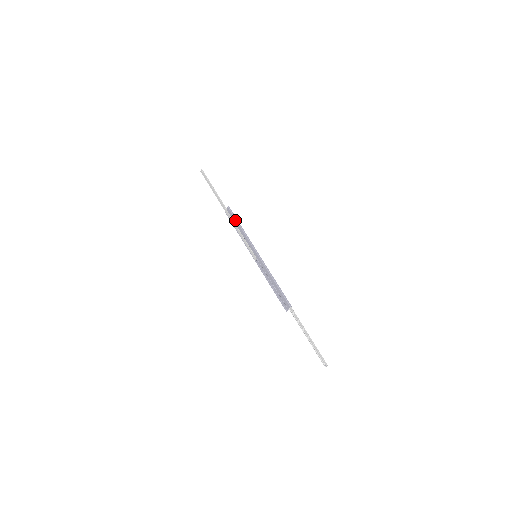
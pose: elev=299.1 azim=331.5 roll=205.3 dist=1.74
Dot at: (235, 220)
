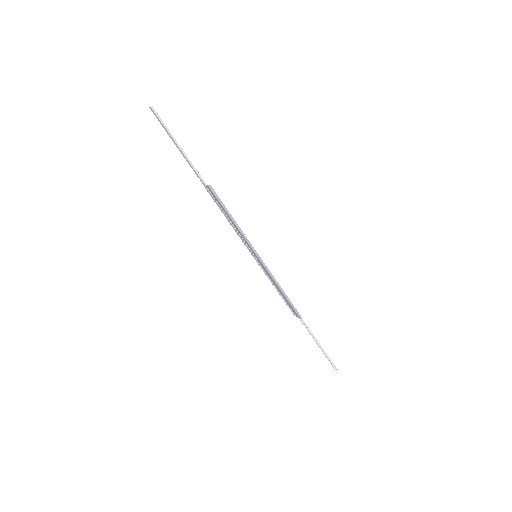
Dot at: (222, 208)
